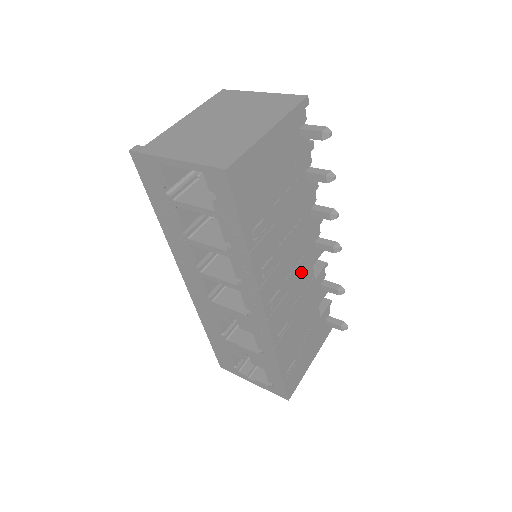
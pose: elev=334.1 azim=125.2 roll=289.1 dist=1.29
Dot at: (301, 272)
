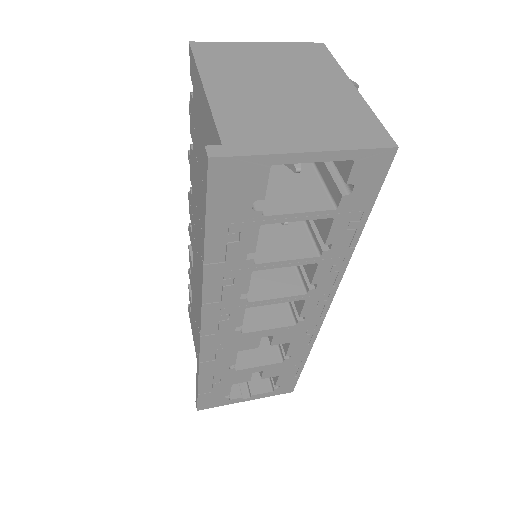
Dot at: occluded
